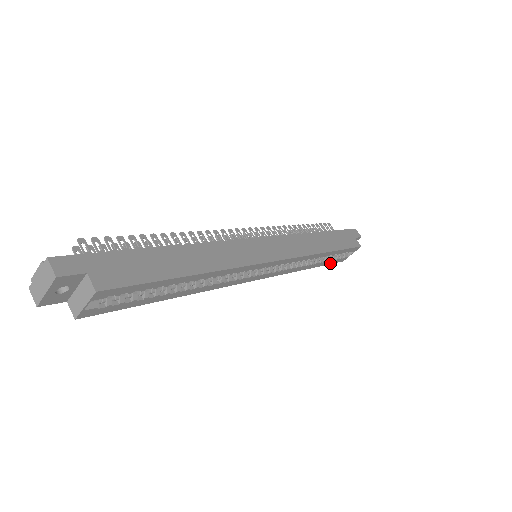
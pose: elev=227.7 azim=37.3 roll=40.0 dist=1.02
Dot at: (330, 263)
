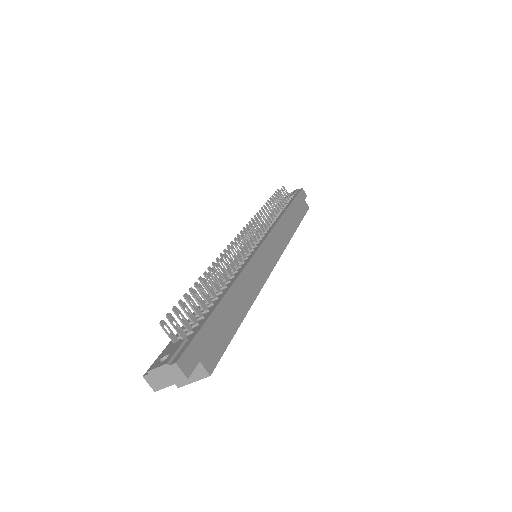
Dot at: occluded
